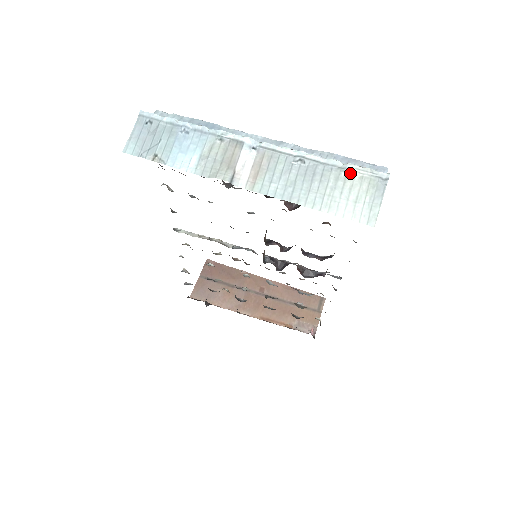
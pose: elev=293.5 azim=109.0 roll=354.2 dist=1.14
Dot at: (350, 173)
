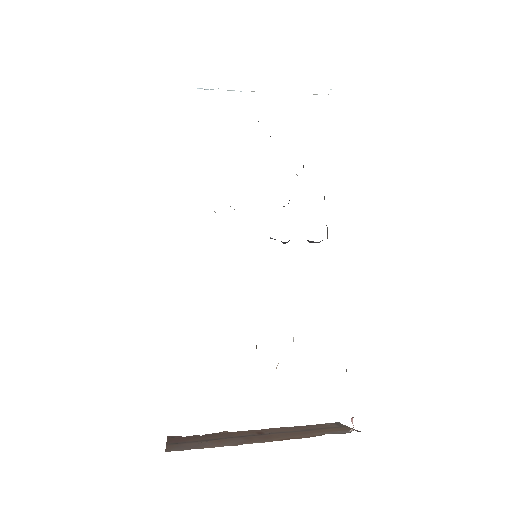
Dot at: occluded
